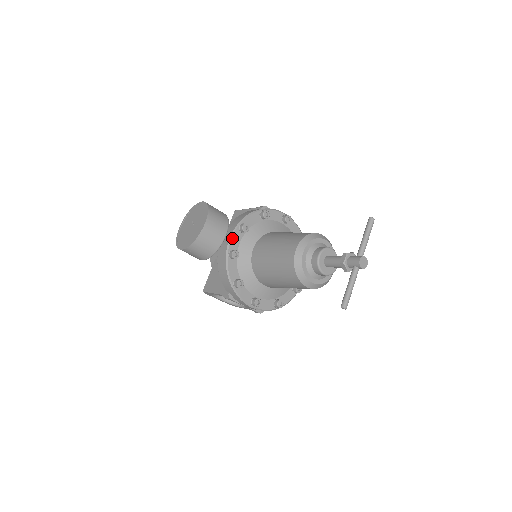
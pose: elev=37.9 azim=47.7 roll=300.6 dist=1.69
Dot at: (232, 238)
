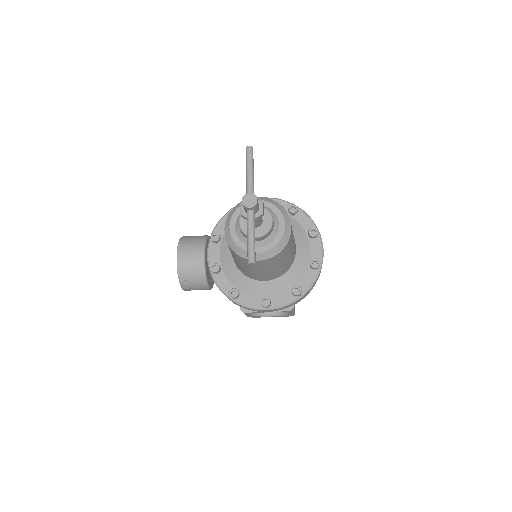
Dot at: (209, 254)
